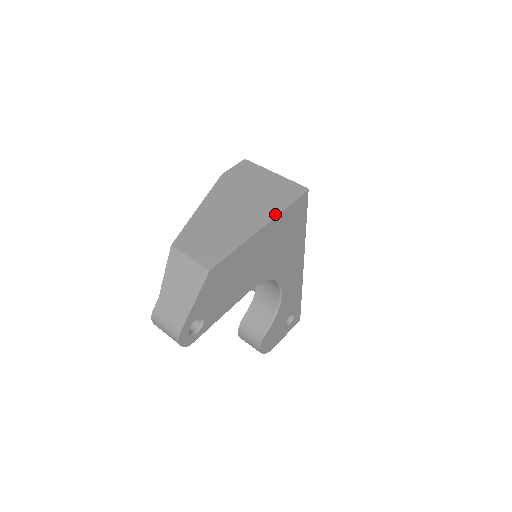
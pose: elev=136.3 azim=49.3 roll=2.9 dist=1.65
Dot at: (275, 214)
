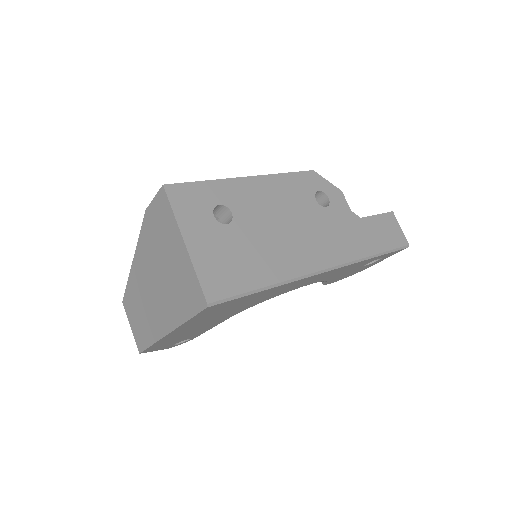
Dot at: (176, 324)
